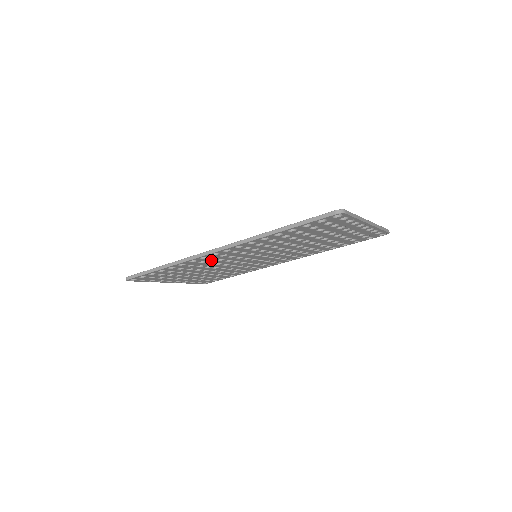
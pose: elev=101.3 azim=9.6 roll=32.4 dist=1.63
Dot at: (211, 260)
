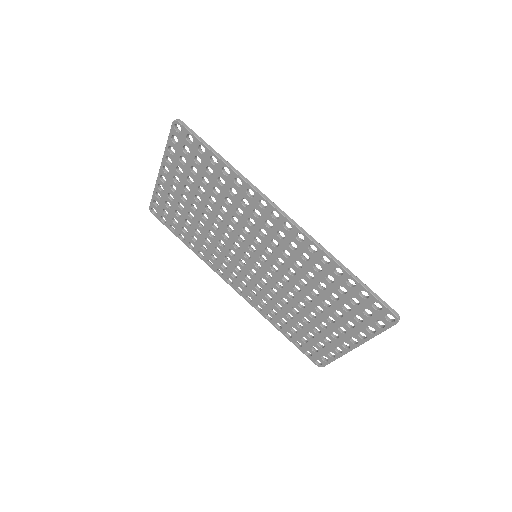
Dot at: (251, 212)
